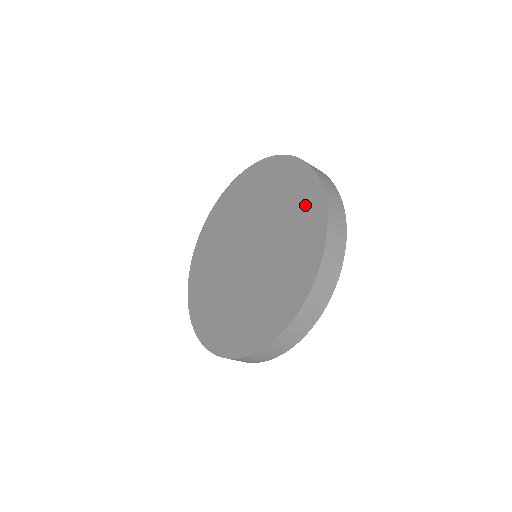
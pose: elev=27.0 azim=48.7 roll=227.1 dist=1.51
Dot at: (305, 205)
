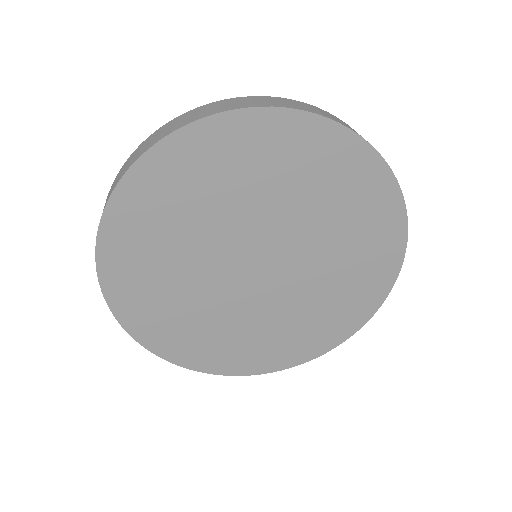
Dot at: (369, 279)
